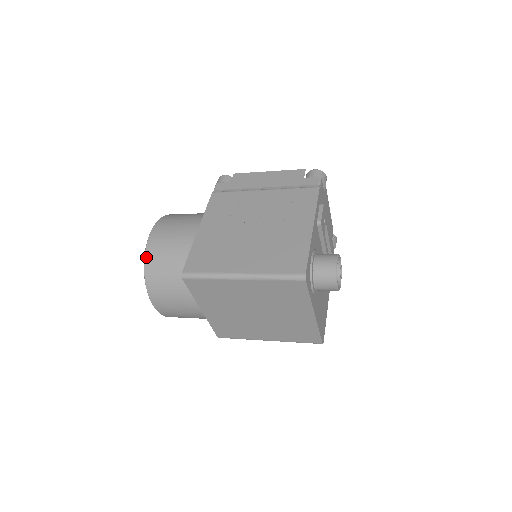
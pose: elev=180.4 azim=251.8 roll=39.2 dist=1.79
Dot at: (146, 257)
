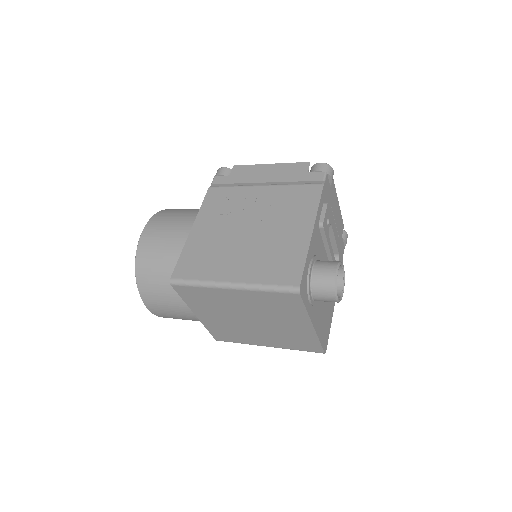
Dot at: (137, 258)
